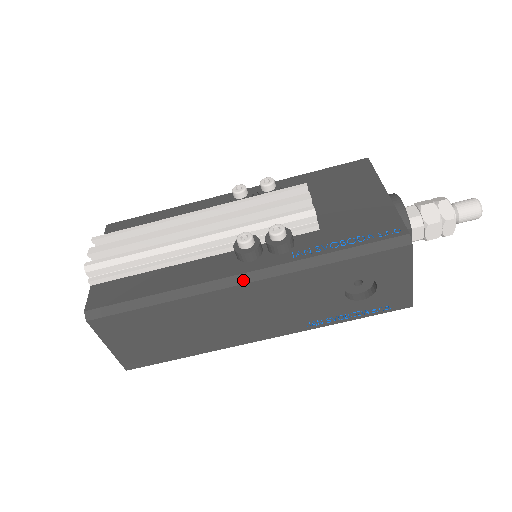
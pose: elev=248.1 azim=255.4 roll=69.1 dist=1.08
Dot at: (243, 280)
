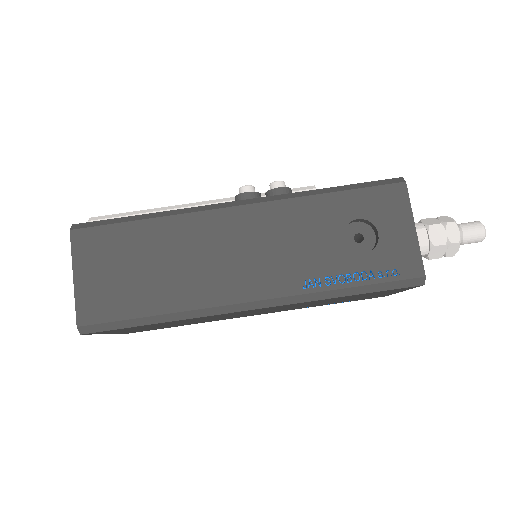
Dot at: (238, 204)
